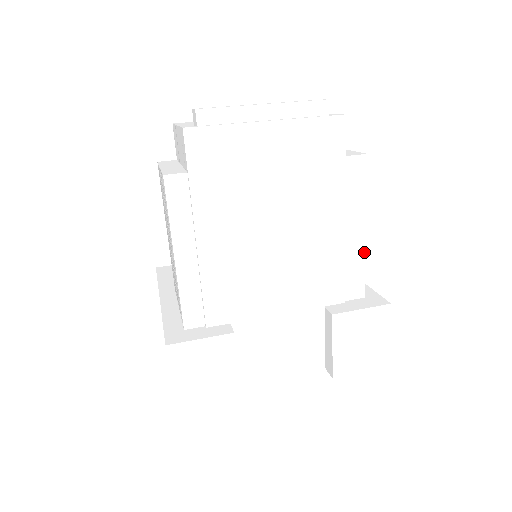
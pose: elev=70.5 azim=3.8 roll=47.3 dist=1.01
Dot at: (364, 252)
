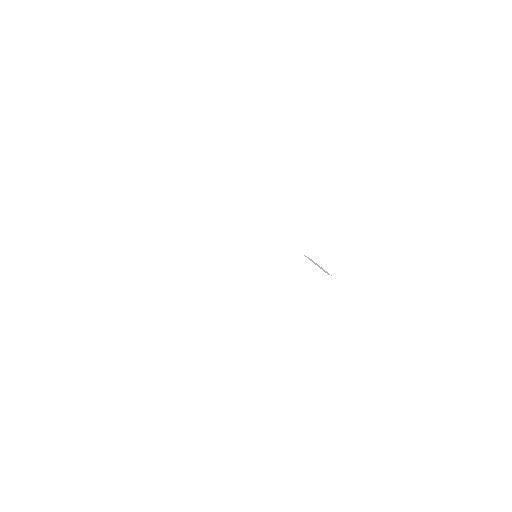
Dot at: (298, 220)
